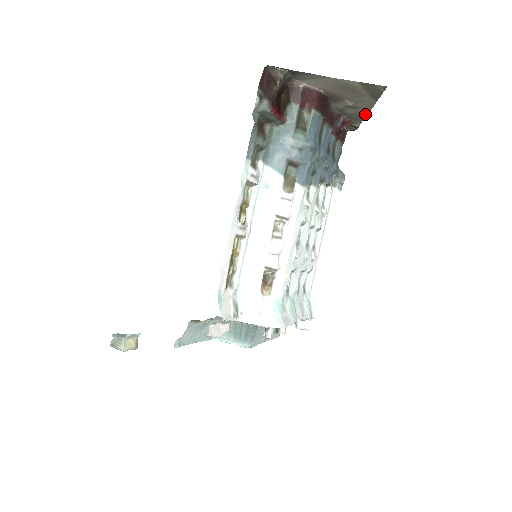
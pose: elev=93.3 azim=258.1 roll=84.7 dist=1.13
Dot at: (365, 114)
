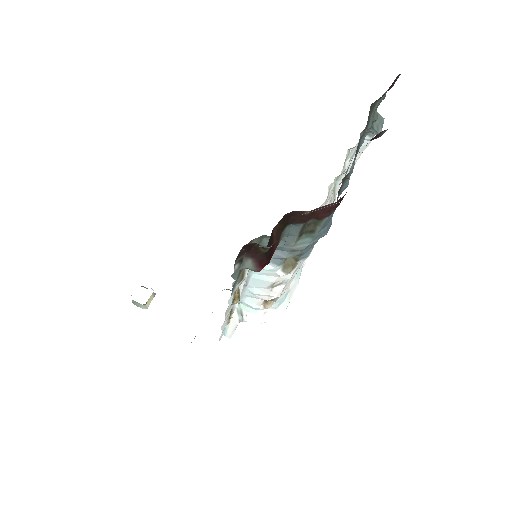
Dot at: occluded
